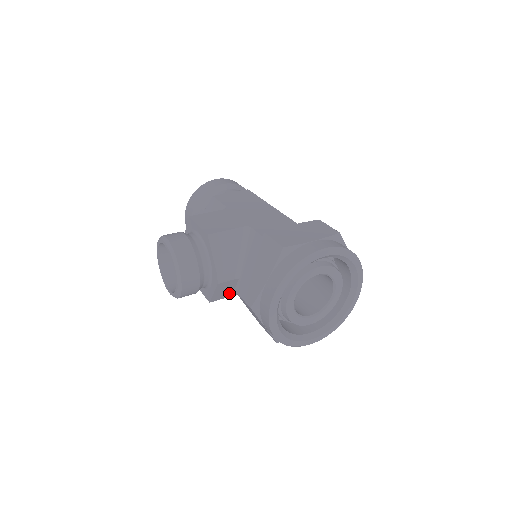
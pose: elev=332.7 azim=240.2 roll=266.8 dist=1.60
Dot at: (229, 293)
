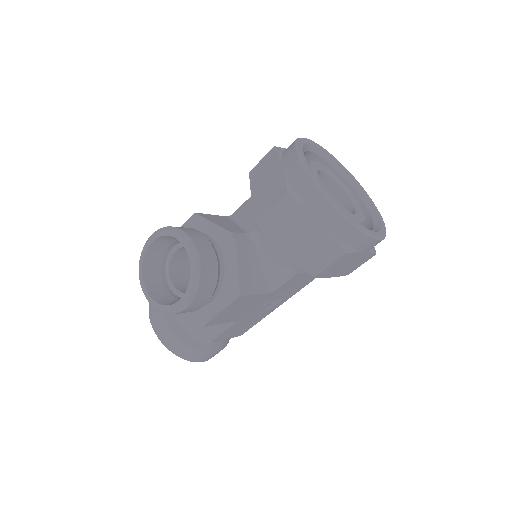
Dot at: (254, 283)
